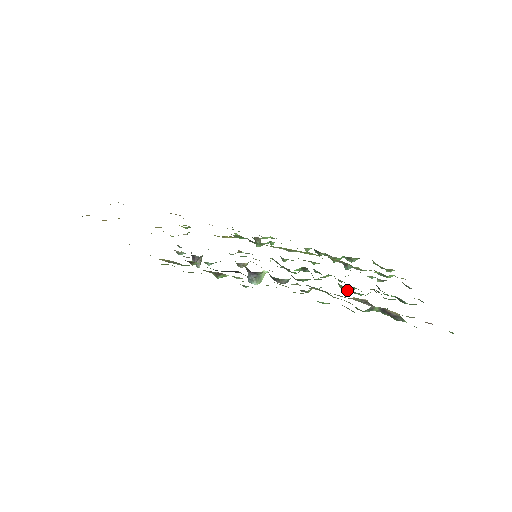
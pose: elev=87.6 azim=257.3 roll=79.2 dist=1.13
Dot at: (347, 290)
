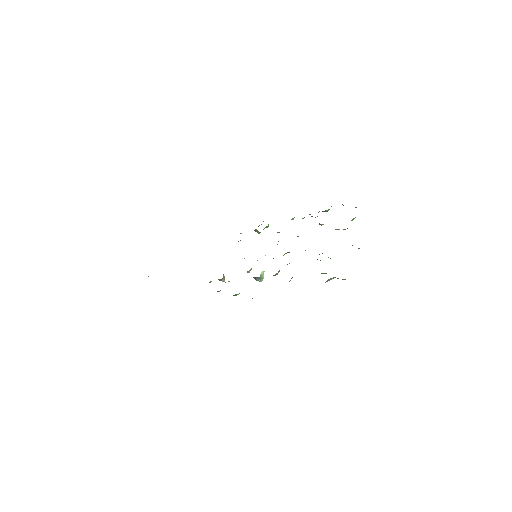
Dot at: occluded
